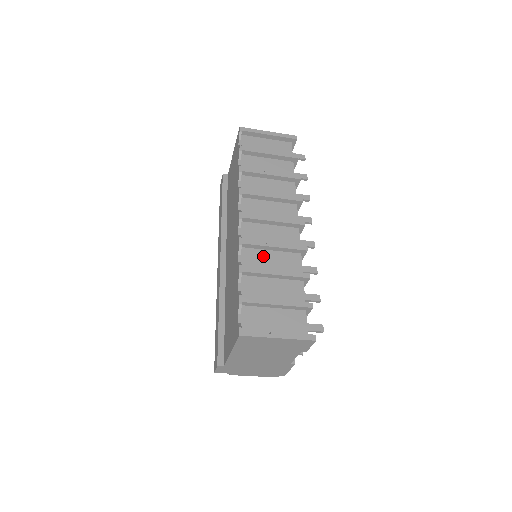
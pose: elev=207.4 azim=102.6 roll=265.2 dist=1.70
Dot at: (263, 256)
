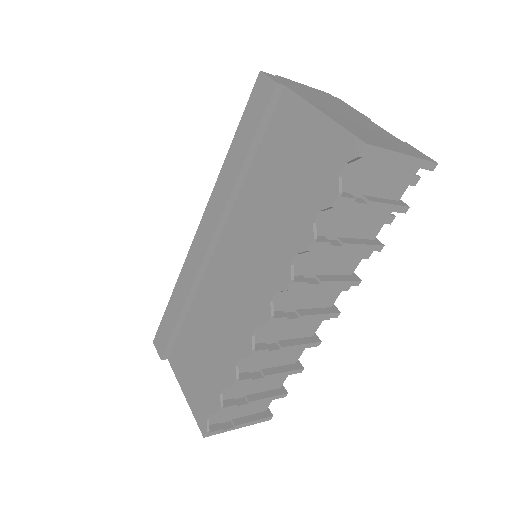
Dot at: (267, 354)
